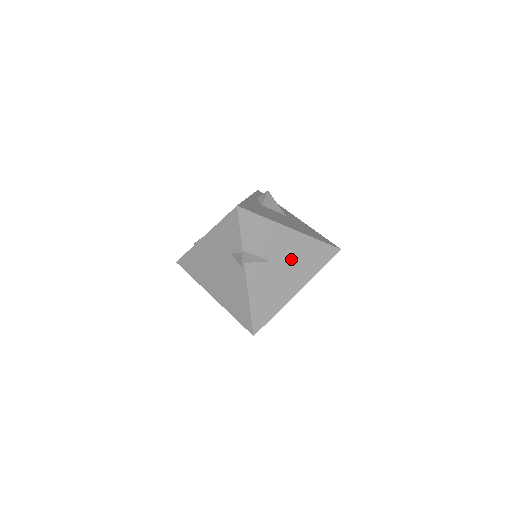
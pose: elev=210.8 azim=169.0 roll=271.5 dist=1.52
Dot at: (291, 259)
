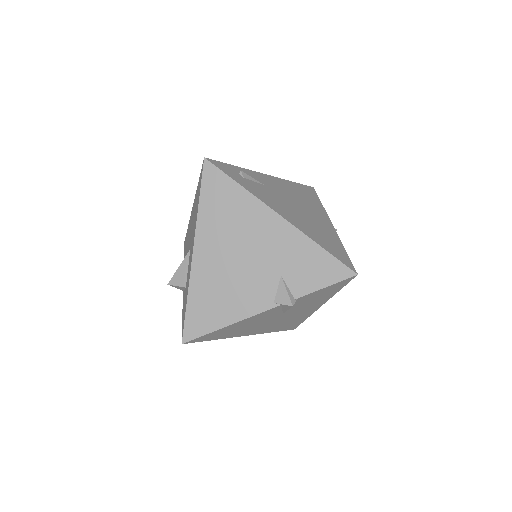
Dot at: (285, 319)
